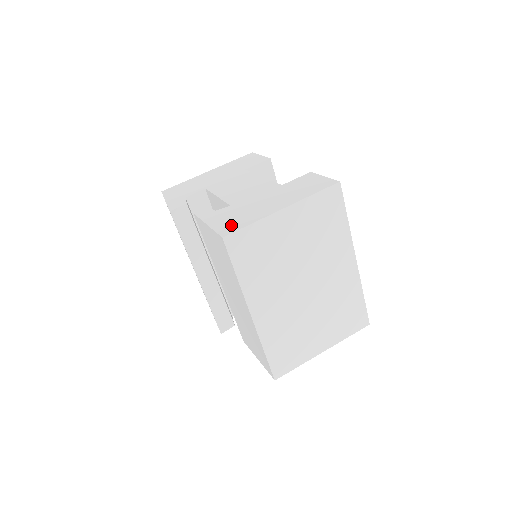
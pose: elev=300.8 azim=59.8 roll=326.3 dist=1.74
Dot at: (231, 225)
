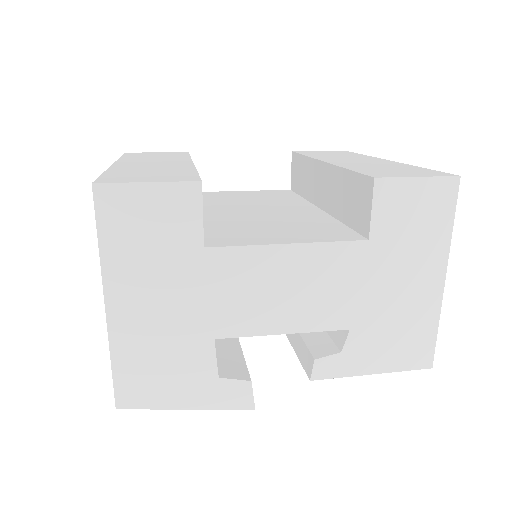
Dot at: (414, 350)
